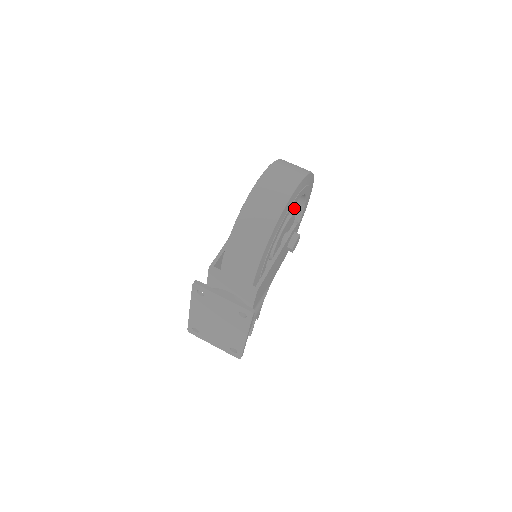
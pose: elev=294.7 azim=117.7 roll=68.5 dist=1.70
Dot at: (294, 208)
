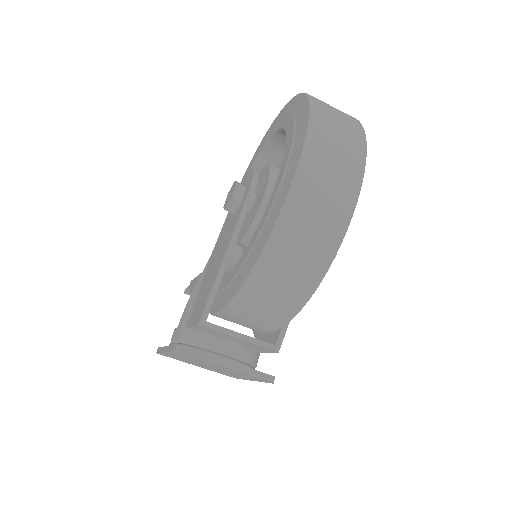
Dot at: occluded
